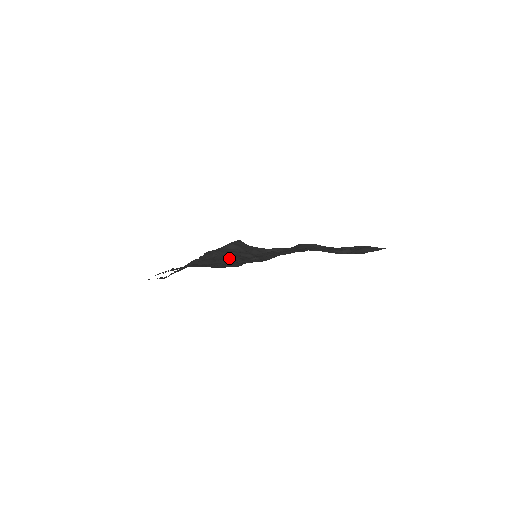
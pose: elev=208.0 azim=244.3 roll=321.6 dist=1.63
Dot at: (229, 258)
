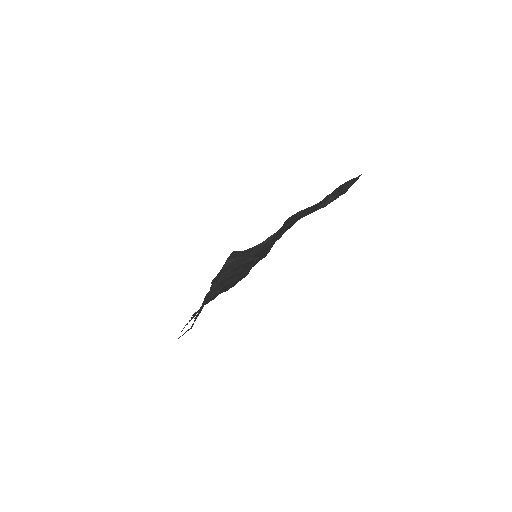
Dot at: (234, 273)
